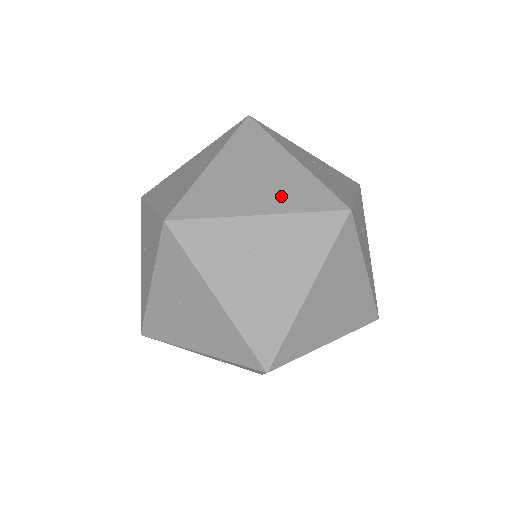
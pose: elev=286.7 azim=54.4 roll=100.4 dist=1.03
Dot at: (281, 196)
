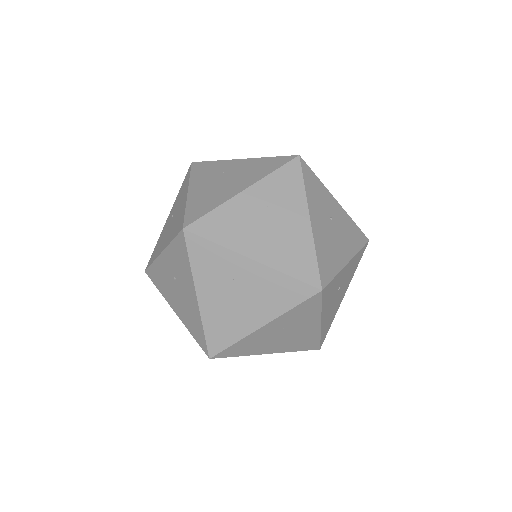
Dot at: (279, 251)
